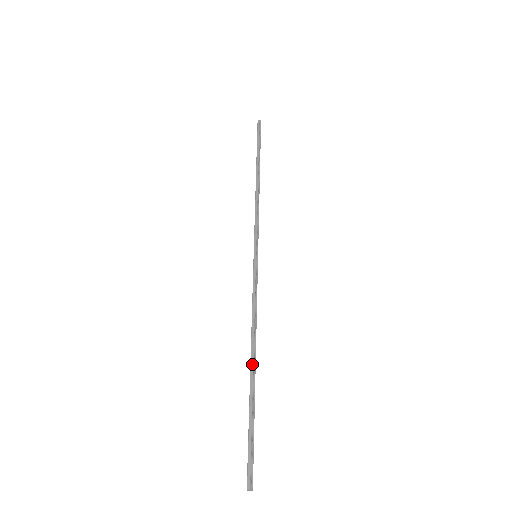
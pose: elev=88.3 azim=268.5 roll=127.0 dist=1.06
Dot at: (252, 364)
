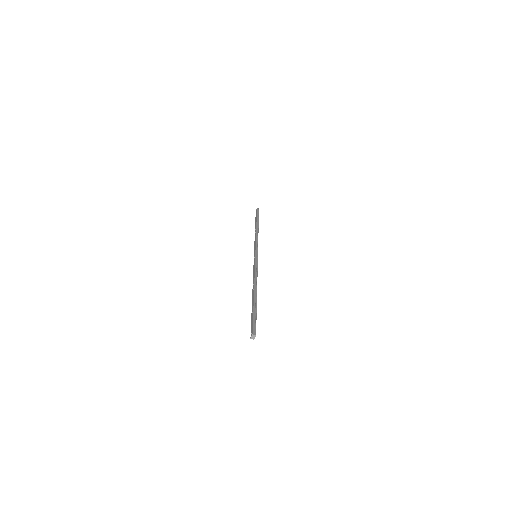
Dot at: (255, 292)
